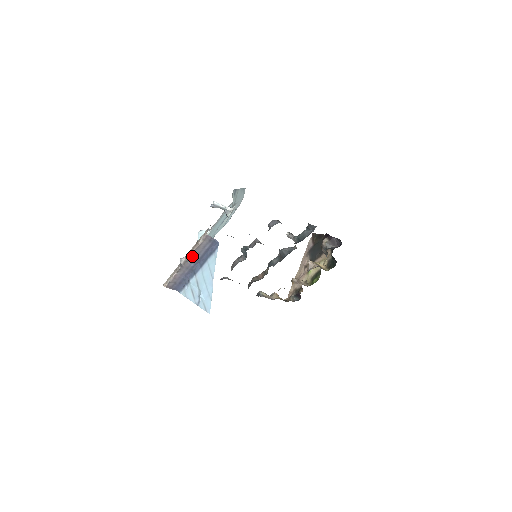
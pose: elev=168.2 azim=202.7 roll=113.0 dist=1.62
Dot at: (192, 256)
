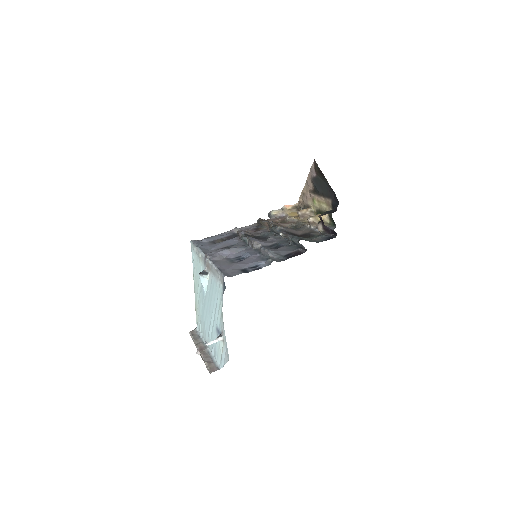
Dot at: occluded
